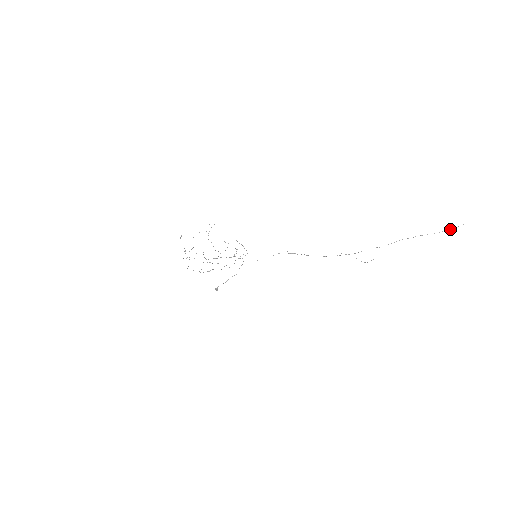
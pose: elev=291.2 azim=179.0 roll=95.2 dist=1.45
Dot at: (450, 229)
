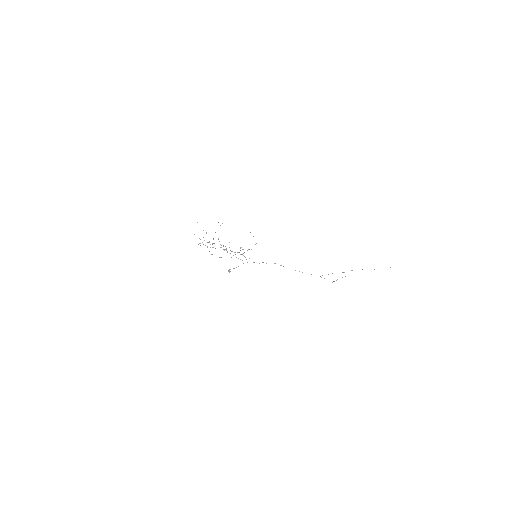
Dot at: occluded
